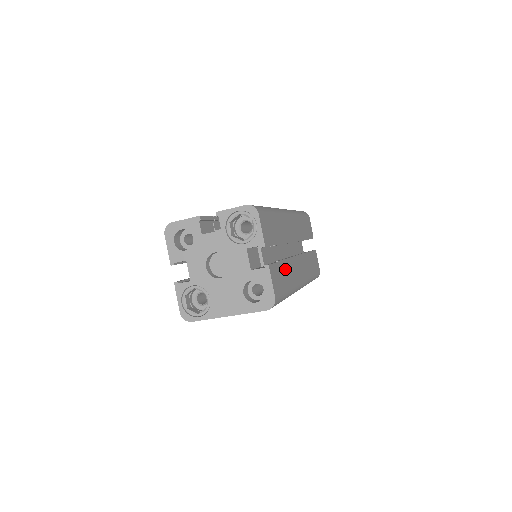
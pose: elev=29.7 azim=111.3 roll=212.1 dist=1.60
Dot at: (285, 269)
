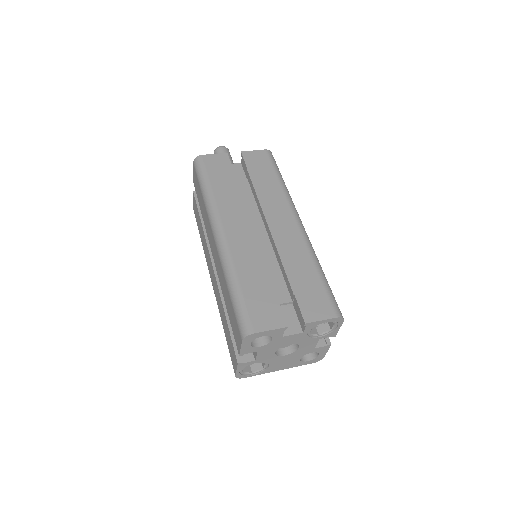
Dot at: occluded
